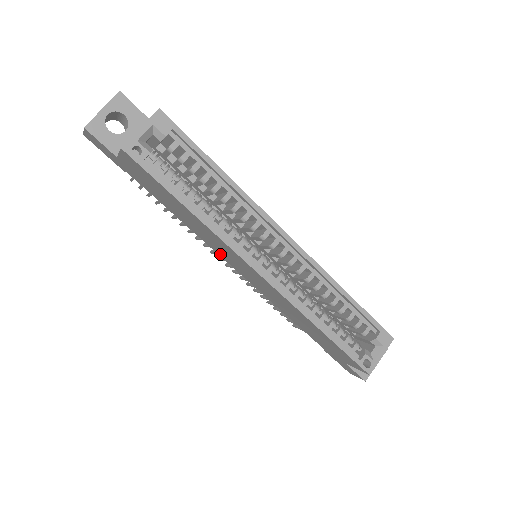
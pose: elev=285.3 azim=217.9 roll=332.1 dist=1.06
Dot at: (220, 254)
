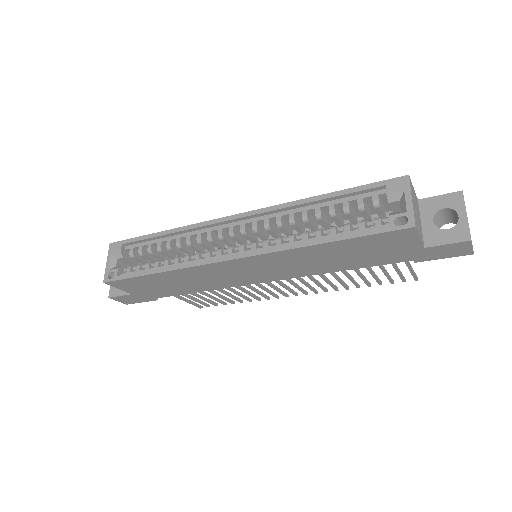
Dot at: (240, 283)
